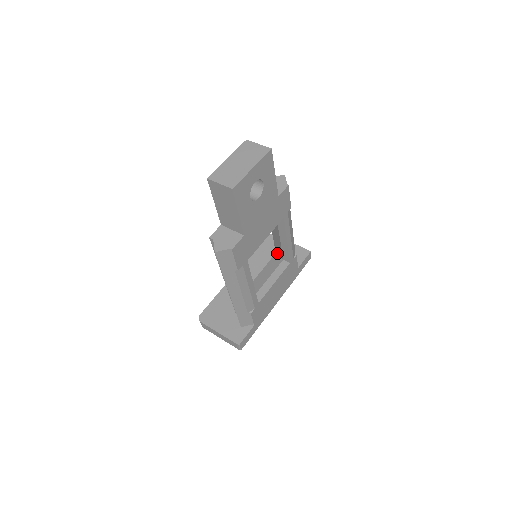
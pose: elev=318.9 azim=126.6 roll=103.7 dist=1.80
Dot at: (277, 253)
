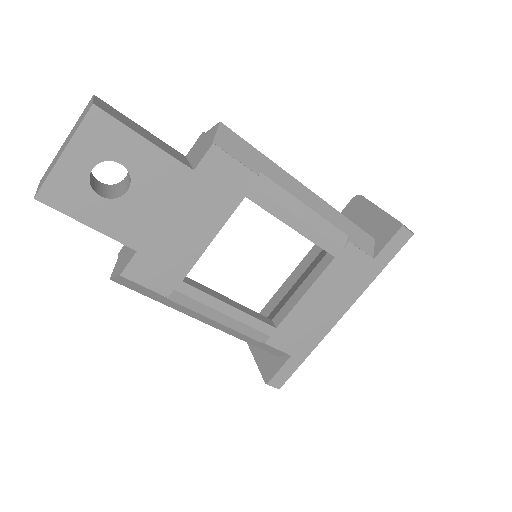
Dot at: occluded
